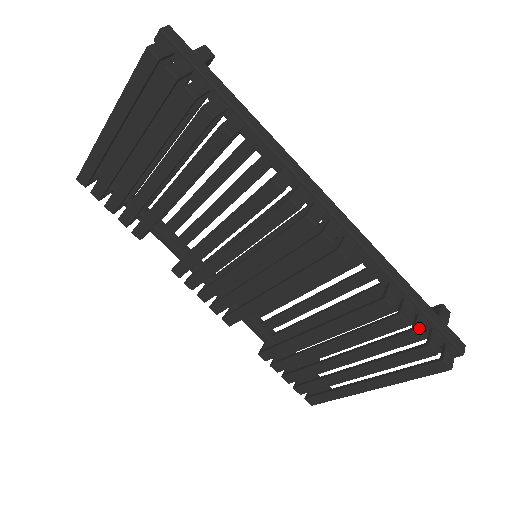
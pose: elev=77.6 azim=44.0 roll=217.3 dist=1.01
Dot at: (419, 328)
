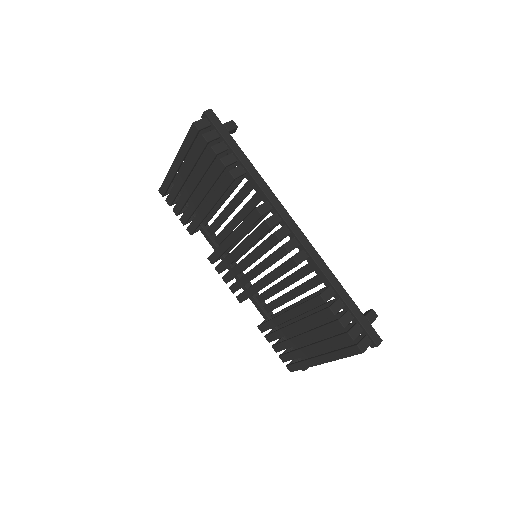
Dot at: (343, 320)
